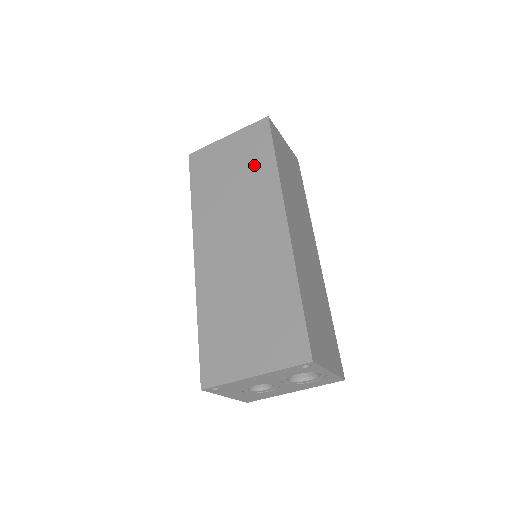
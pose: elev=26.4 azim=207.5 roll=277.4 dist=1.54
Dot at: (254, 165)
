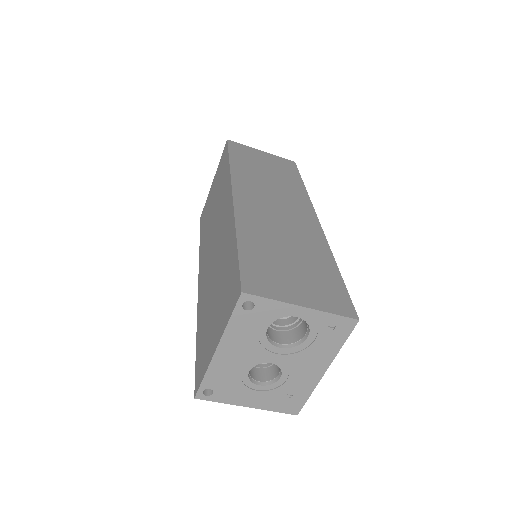
Dot at: (221, 180)
